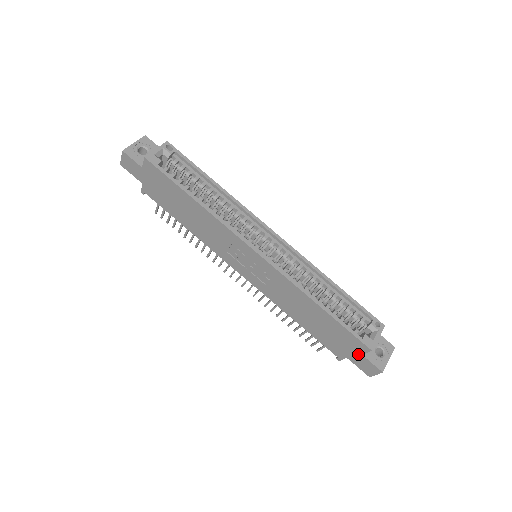
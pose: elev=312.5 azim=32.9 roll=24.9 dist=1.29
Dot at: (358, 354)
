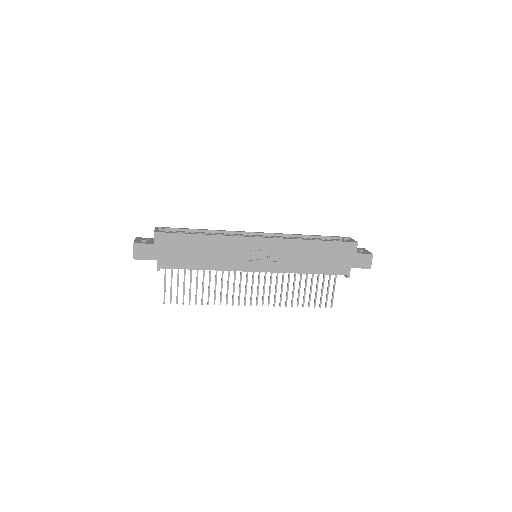
Dot at: (354, 256)
